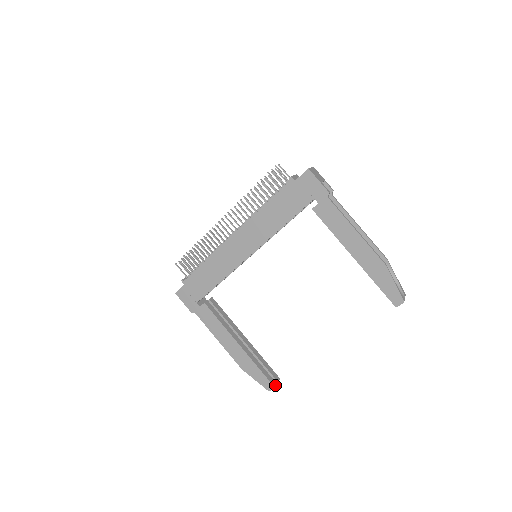
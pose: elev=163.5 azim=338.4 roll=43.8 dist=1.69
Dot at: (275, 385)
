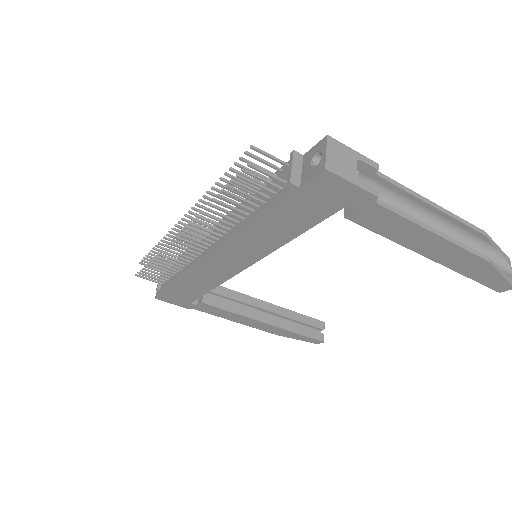
Dot at: (323, 338)
